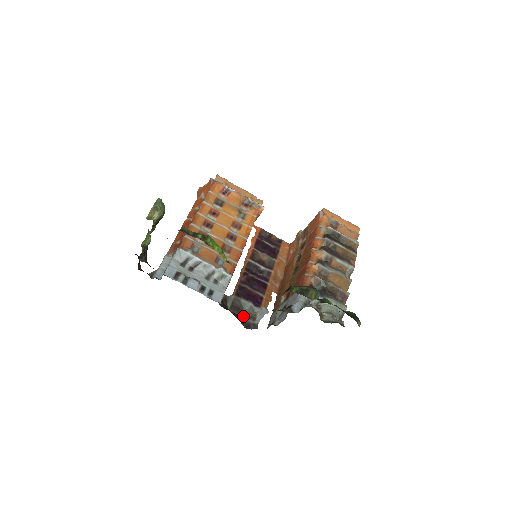
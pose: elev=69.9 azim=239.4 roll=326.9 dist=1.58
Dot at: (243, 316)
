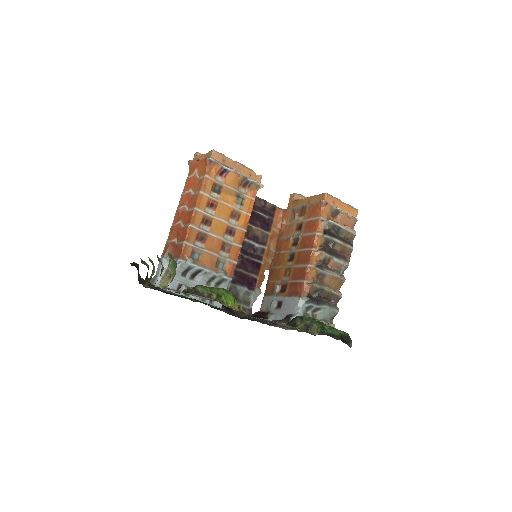
Dot at: (239, 303)
